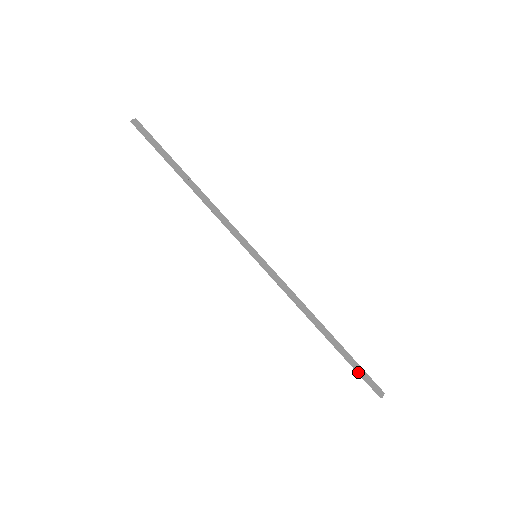
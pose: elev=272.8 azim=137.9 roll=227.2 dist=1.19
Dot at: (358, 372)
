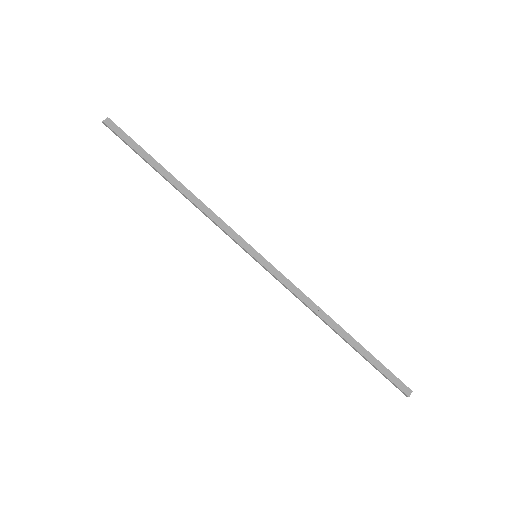
Dot at: (380, 372)
